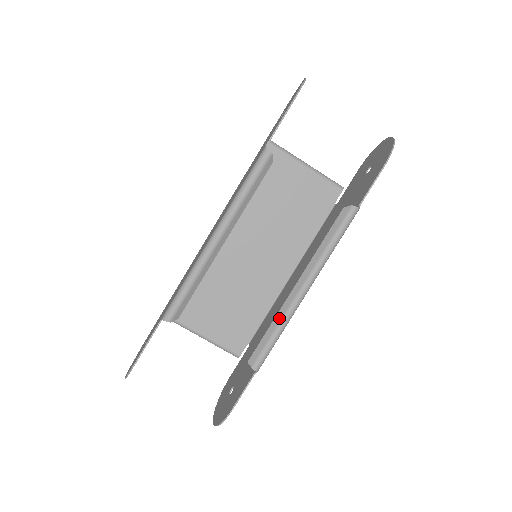
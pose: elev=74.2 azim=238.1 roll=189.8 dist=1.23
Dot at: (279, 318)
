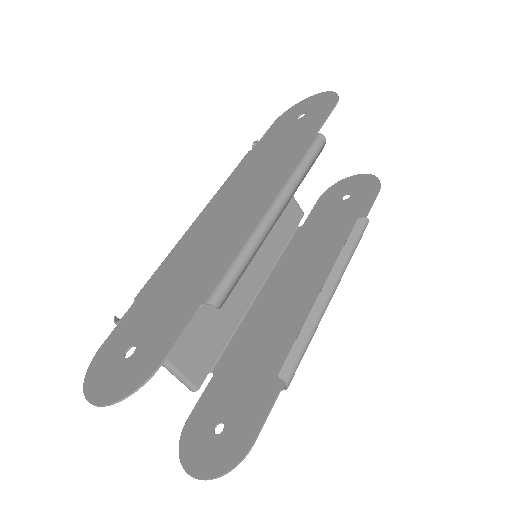
Dot at: (311, 322)
